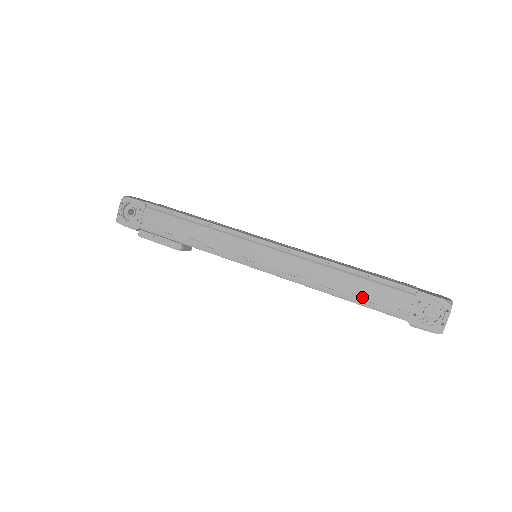
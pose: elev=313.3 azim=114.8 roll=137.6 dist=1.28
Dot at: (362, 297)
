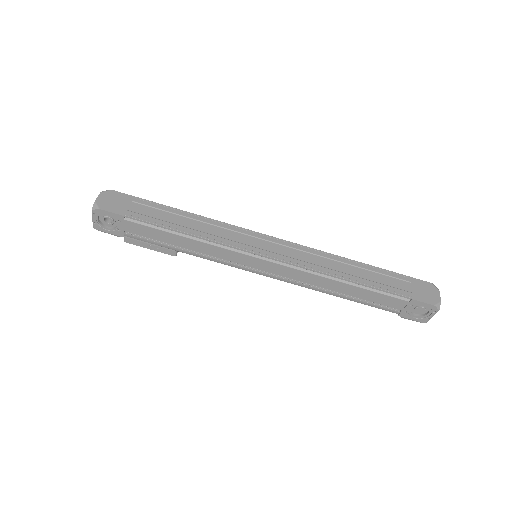
Dot at: (361, 298)
